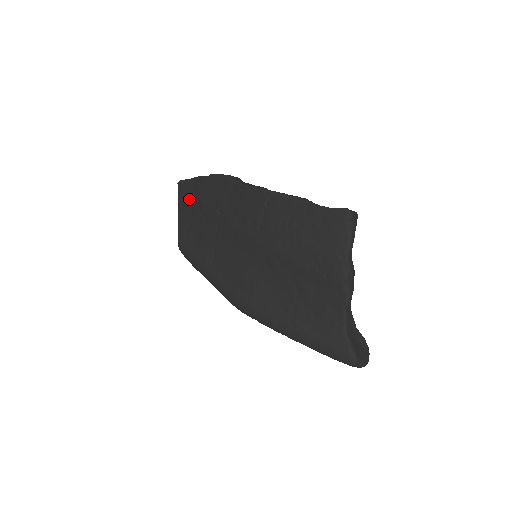
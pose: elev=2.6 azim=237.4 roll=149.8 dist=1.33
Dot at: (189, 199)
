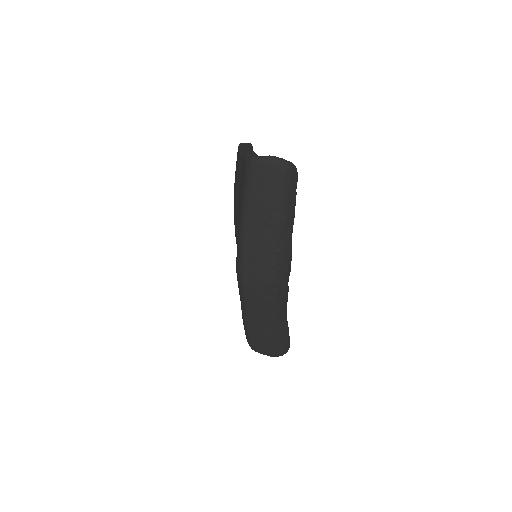
Dot at: occluded
